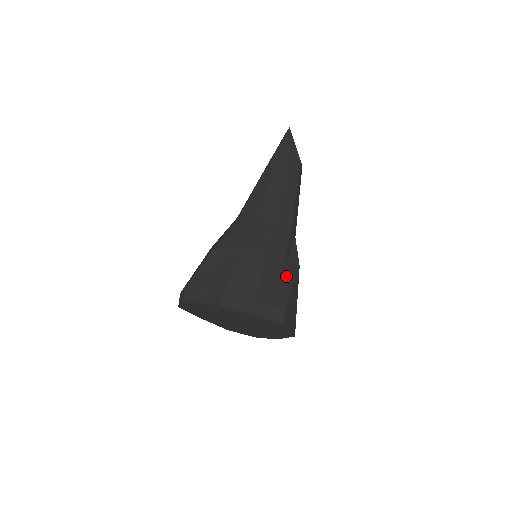
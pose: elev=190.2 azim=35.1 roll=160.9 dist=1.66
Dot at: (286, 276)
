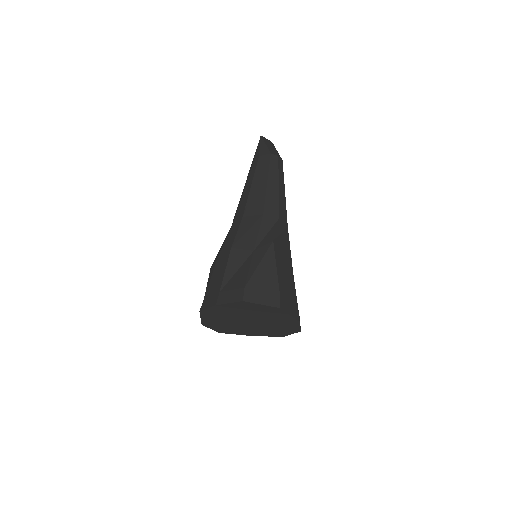
Dot at: (254, 257)
